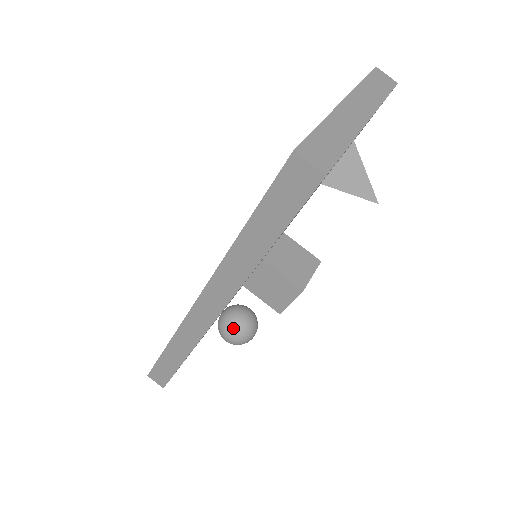
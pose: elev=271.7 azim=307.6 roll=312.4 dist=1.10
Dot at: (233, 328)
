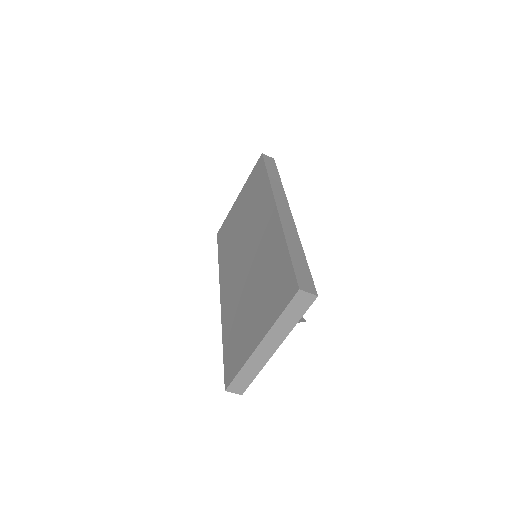
Dot at: occluded
